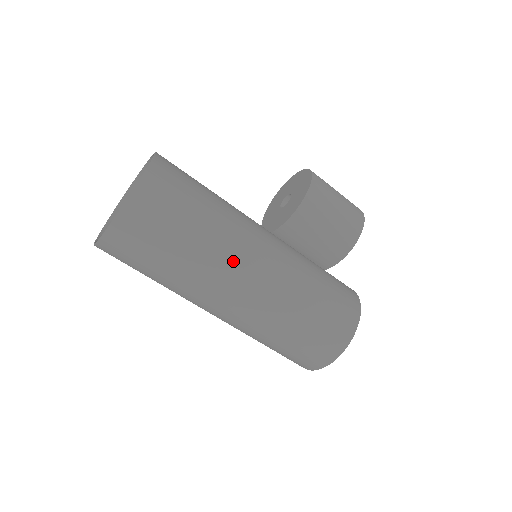
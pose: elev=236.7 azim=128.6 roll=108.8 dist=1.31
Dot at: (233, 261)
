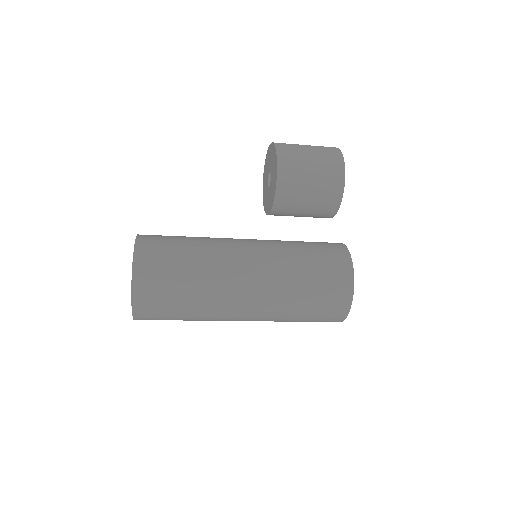
Dot at: (226, 296)
